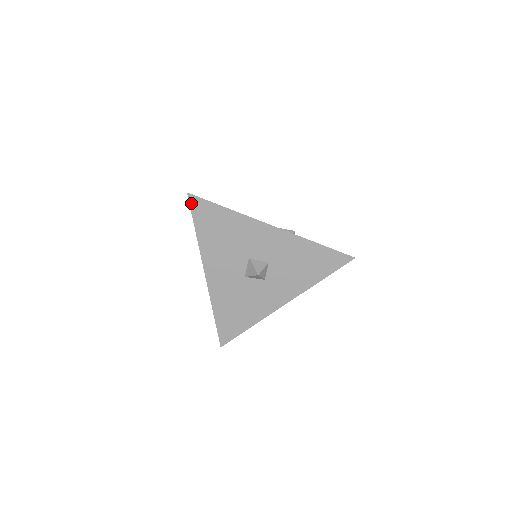
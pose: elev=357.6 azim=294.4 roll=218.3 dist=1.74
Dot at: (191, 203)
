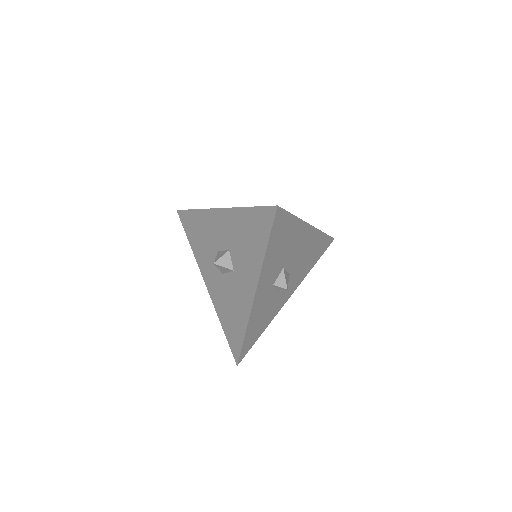
Dot at: (180, 218)
